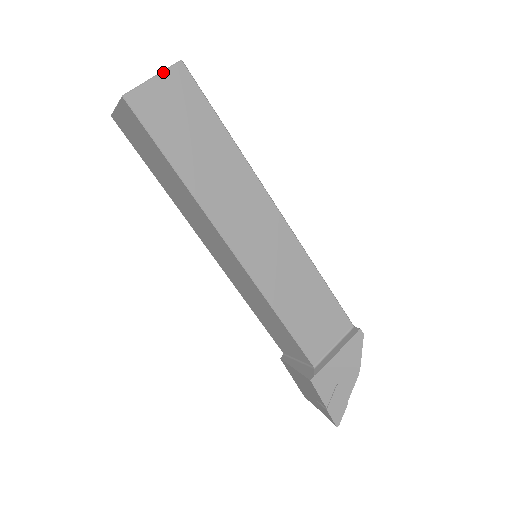
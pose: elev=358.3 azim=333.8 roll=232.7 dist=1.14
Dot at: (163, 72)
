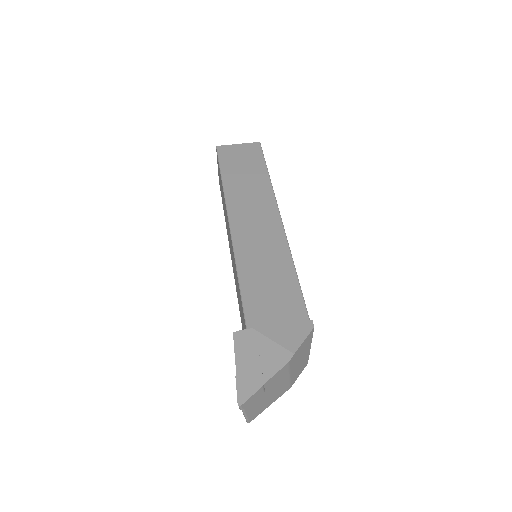
Dot at: (245, 143)
